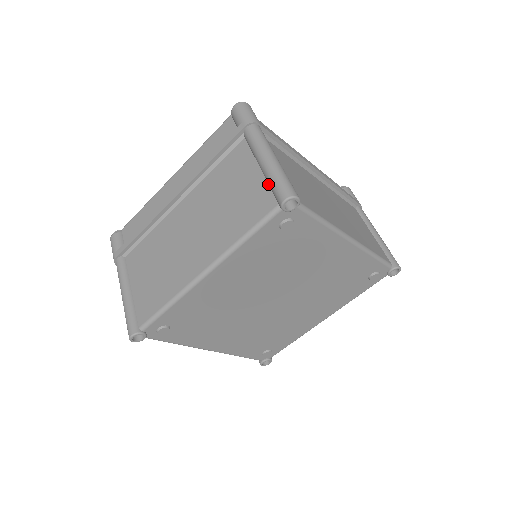
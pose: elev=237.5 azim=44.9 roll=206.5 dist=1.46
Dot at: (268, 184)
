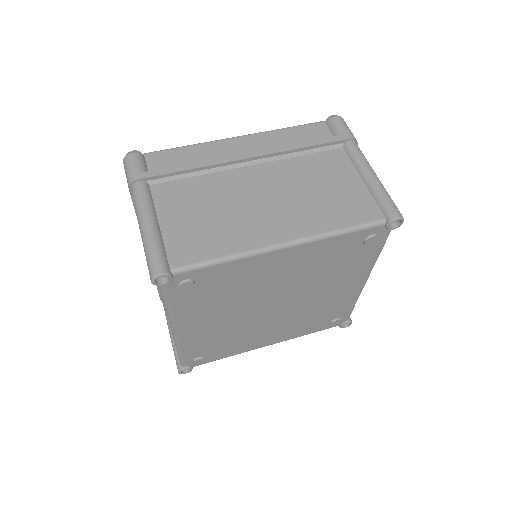
Dot at: occluded
